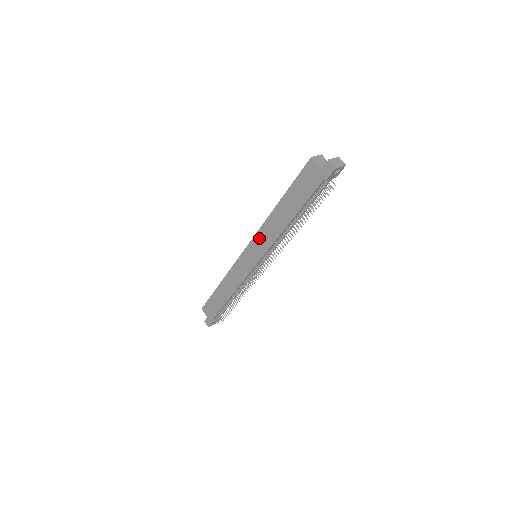
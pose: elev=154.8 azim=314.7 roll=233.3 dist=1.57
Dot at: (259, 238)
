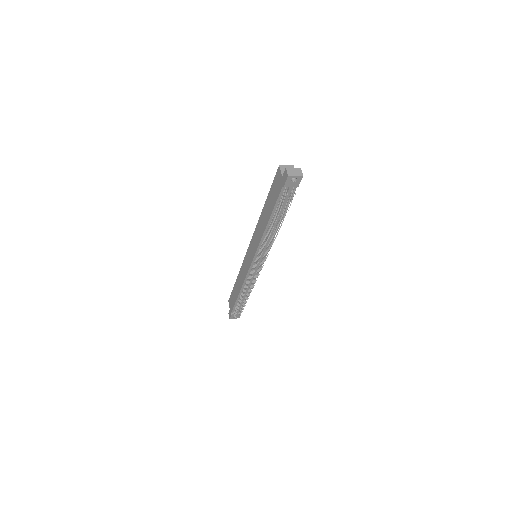
Dot at: (254, 238)
